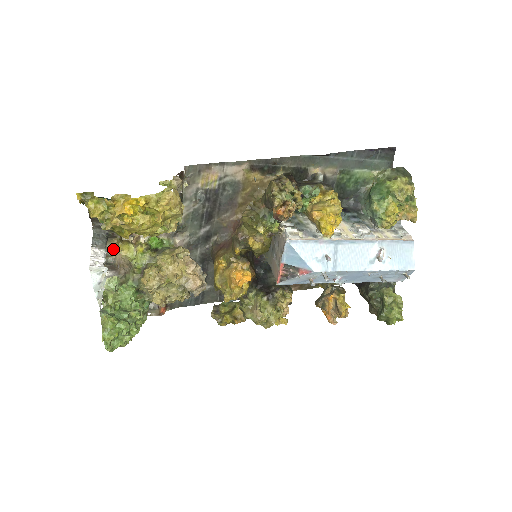
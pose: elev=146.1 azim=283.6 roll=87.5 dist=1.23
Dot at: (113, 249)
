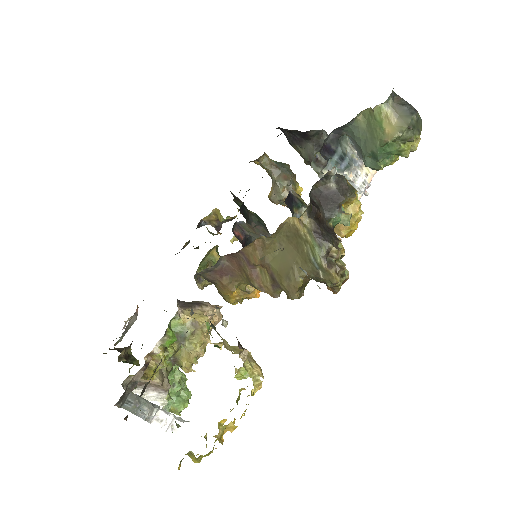
Dot at: (129, 378)
